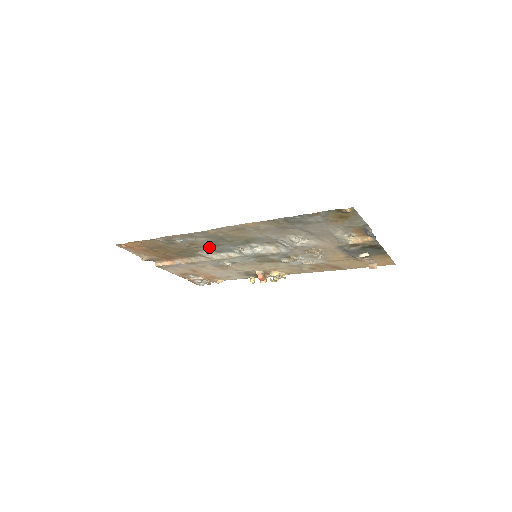
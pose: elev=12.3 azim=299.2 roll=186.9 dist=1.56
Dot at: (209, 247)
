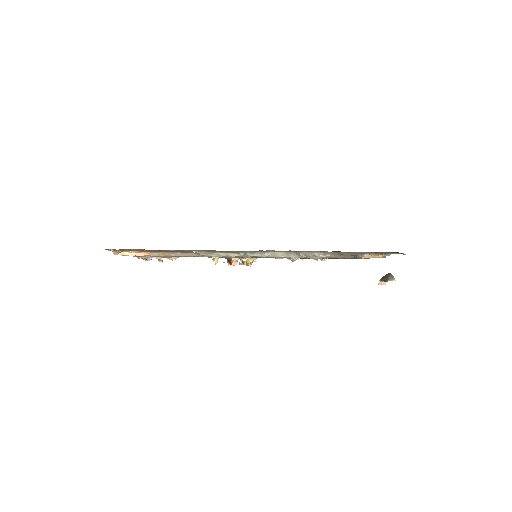
Dot at: (216, 251)
